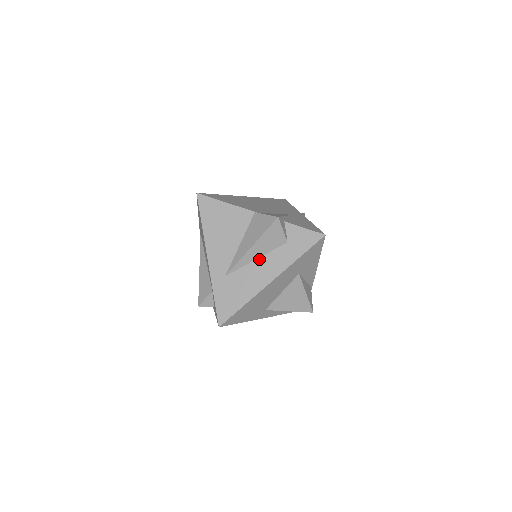
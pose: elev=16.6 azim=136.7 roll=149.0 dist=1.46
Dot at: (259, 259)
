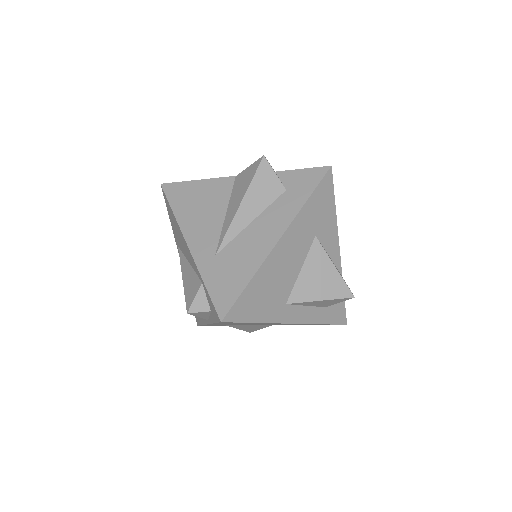
Dot at: (255, 220)
